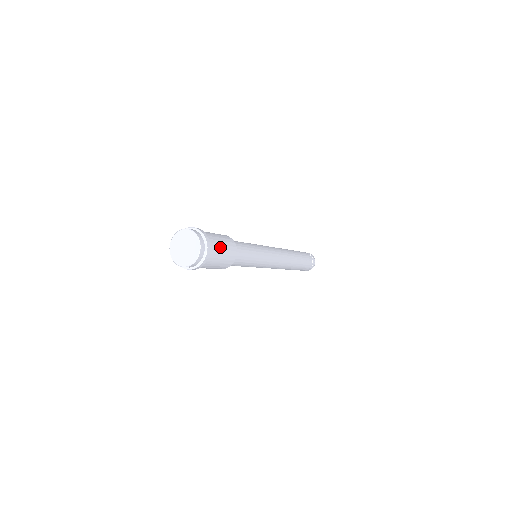
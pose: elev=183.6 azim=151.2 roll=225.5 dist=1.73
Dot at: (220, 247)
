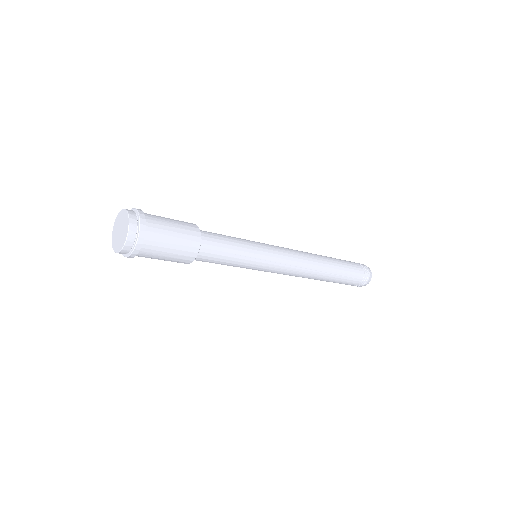
Dot at: (167, 239)
